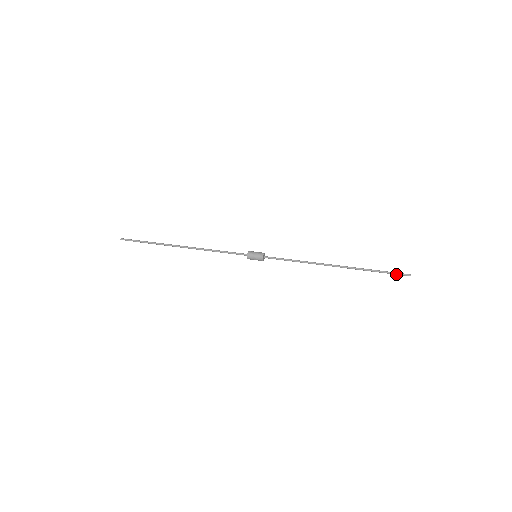
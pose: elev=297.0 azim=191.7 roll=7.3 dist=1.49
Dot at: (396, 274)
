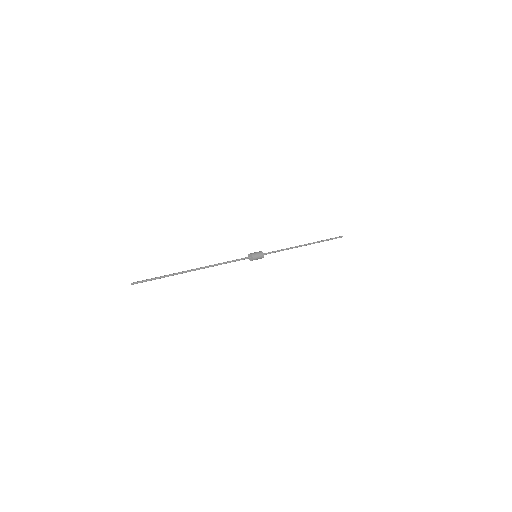
Dot at: occluded
